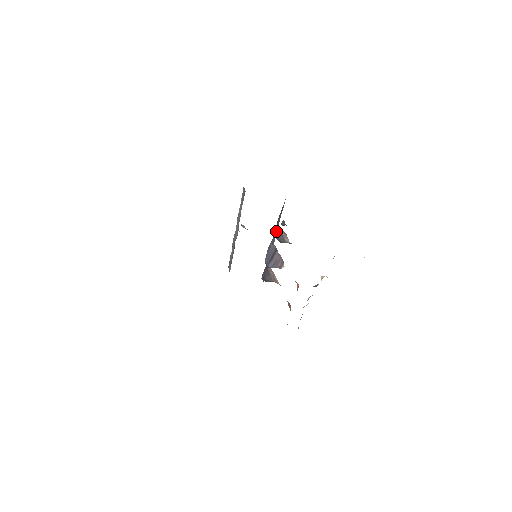
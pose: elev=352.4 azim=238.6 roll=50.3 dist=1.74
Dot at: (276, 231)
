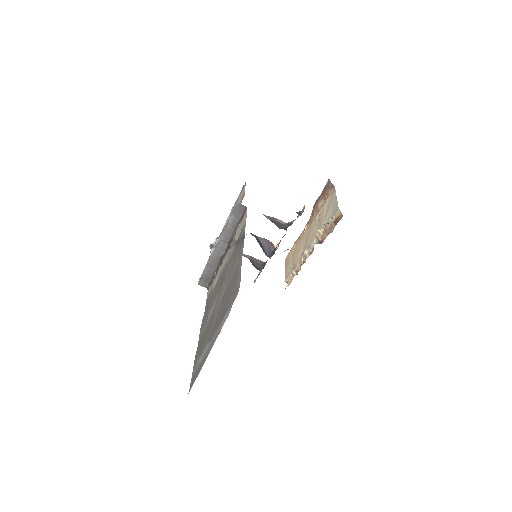
Dot at: (272, 222)
